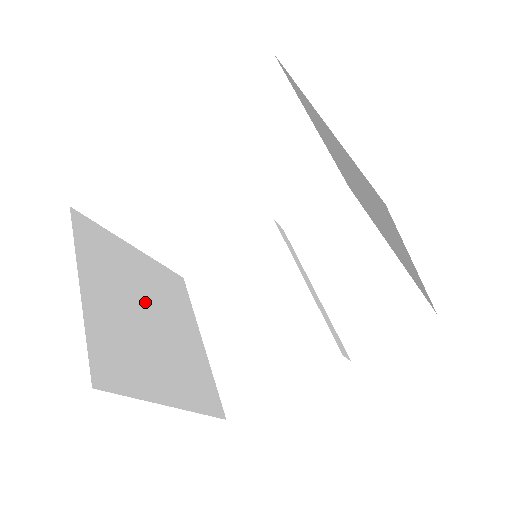
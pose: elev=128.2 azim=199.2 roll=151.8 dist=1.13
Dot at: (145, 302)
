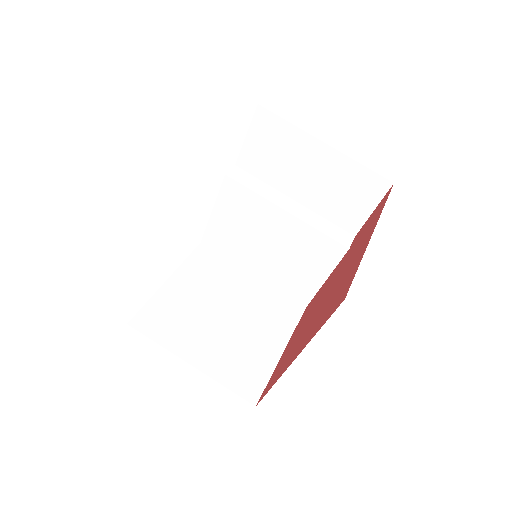
Dot at: (213, 311)
